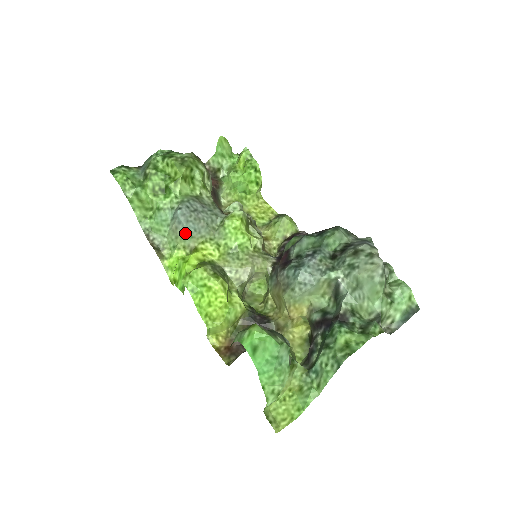
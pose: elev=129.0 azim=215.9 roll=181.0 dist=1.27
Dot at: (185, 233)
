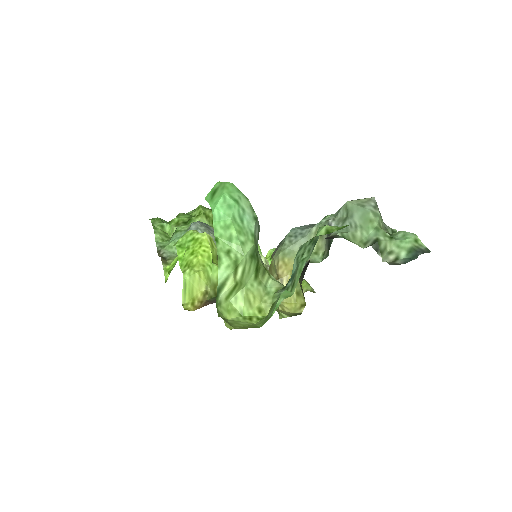
Dot at: occluded
